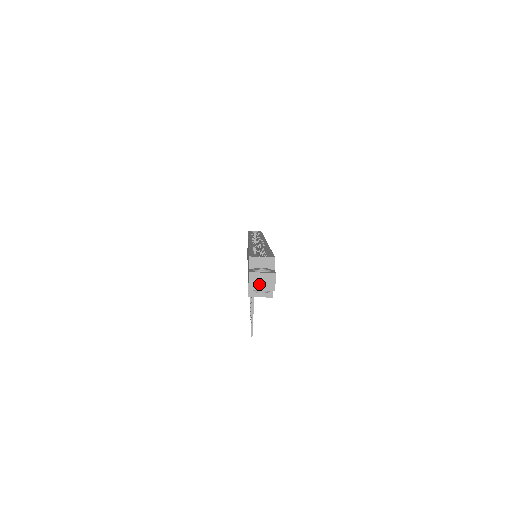
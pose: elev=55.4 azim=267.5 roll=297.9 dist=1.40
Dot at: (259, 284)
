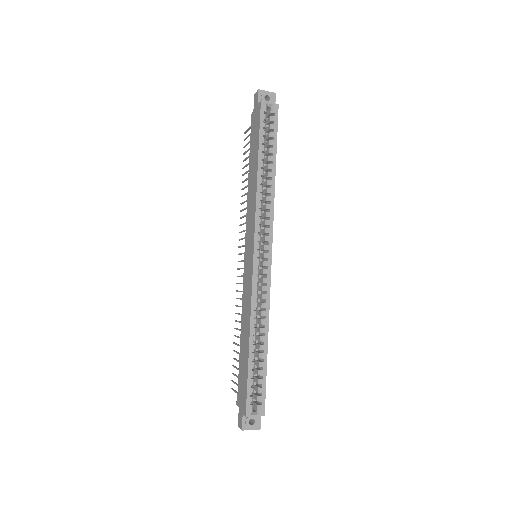
Dot at: occluded
